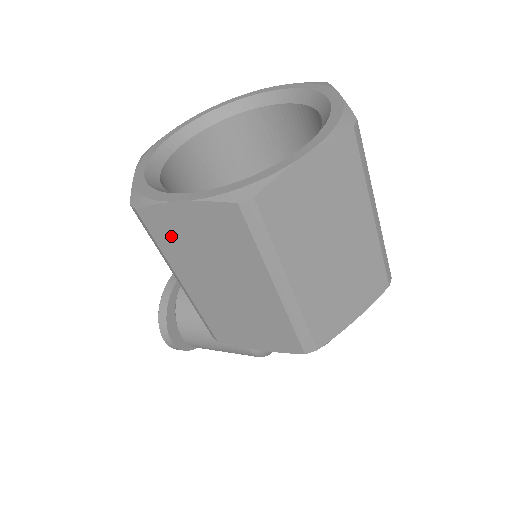
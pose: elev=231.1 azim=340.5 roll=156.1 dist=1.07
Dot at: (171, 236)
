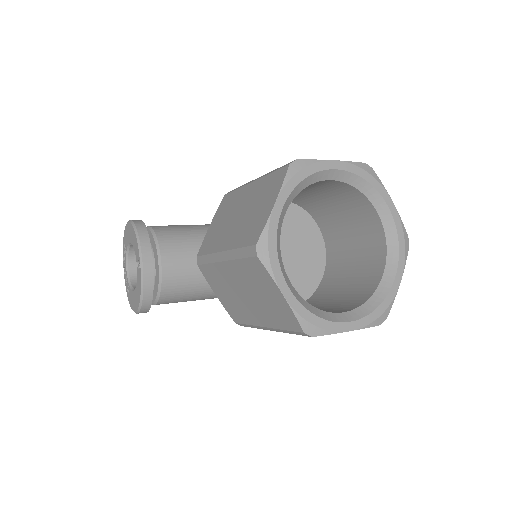
Dot at: occluded
